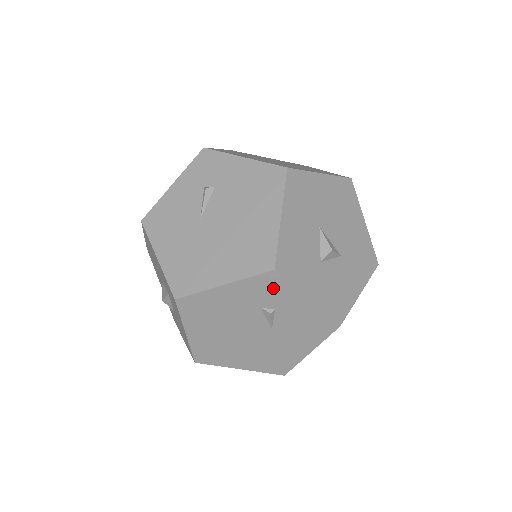
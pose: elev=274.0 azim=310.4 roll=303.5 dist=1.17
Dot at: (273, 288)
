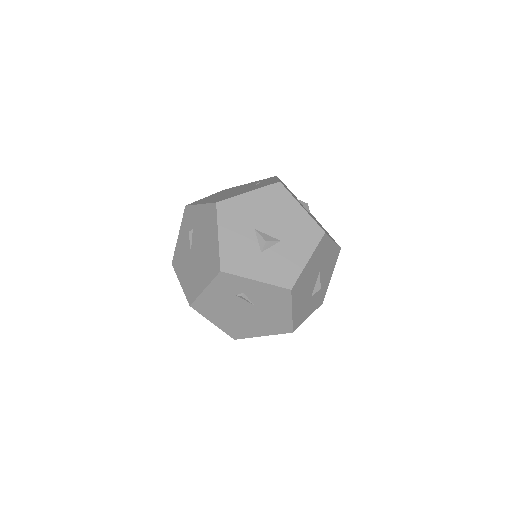
Dot at: (230, 281)
